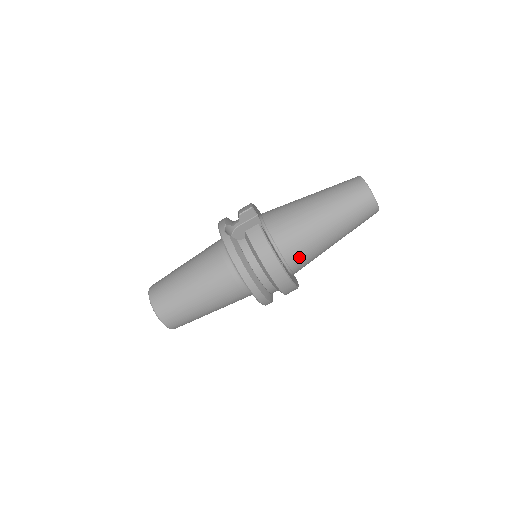
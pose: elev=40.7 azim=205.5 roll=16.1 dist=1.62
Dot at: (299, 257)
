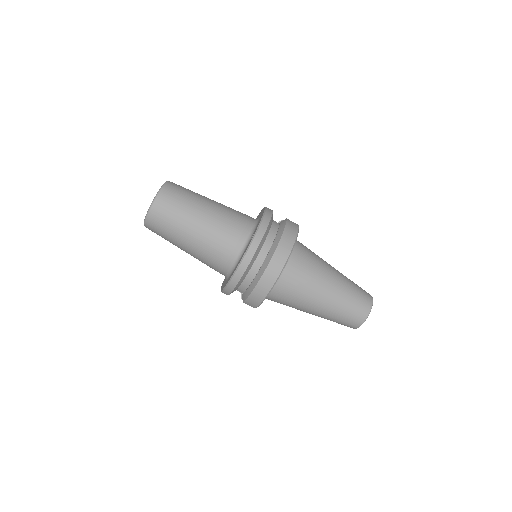
Dot at: (296, 274)
